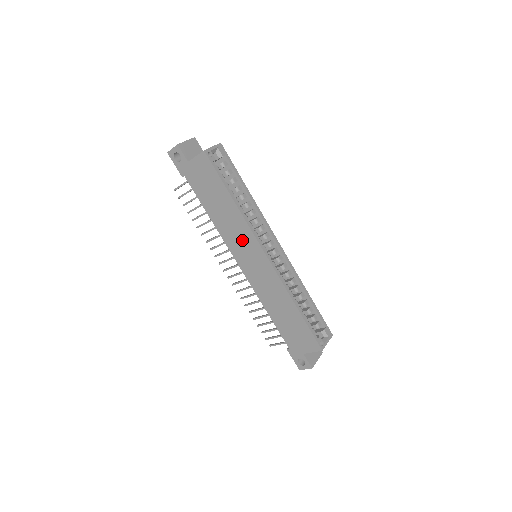
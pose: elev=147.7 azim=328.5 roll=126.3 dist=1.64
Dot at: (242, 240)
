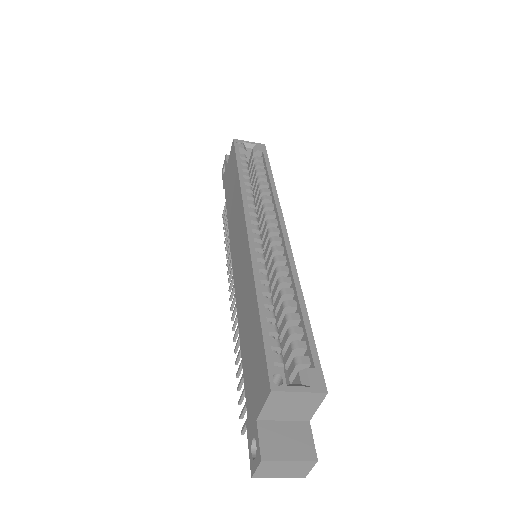
Dot at: (237, 225)
